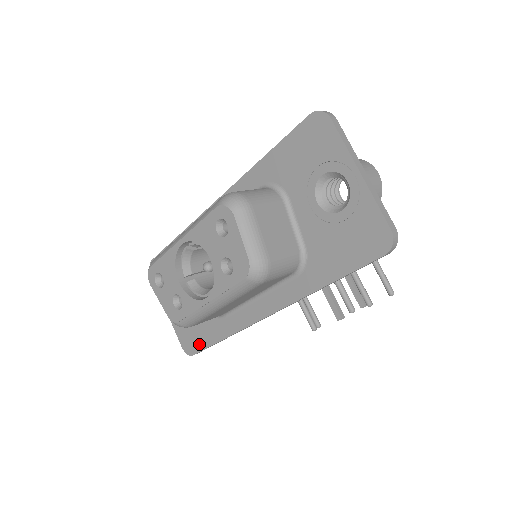
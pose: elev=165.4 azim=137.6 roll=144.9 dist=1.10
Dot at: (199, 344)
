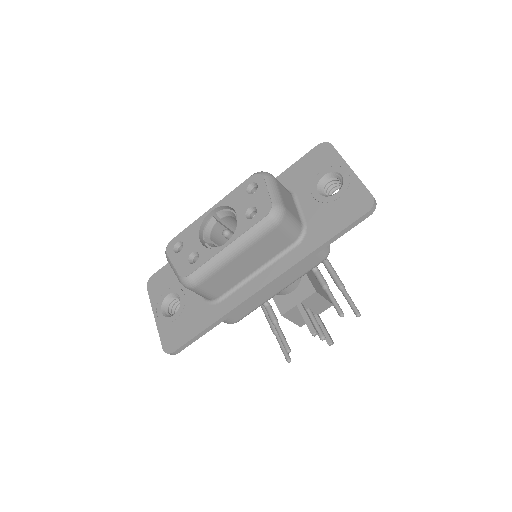
Dot at: (185, 337)
